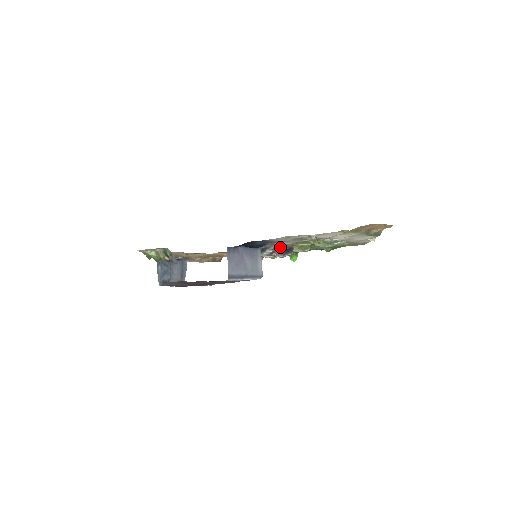
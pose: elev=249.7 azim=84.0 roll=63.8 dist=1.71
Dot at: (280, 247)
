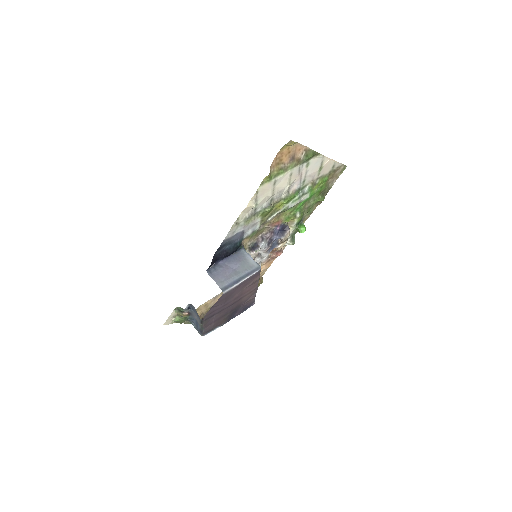
Dot at: (267, 233)
